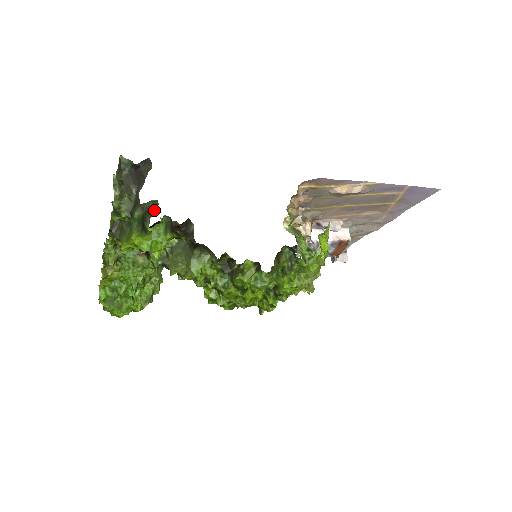
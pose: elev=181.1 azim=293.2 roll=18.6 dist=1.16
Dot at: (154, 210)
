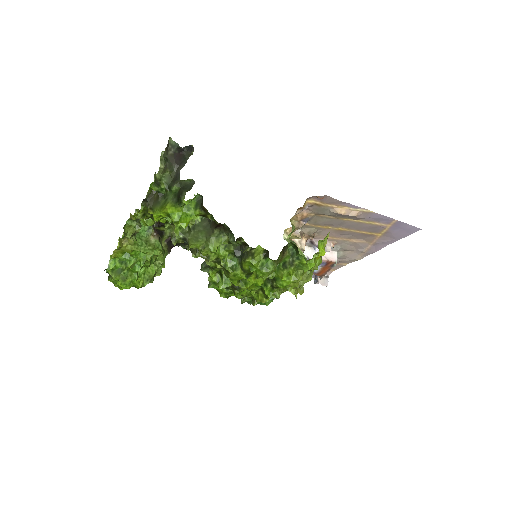
Dot at: (190, 187)
